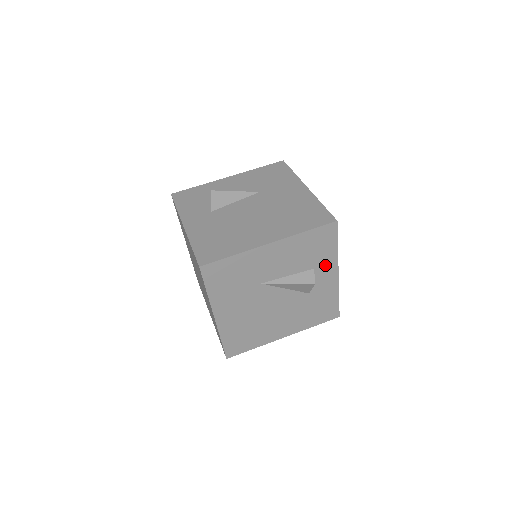
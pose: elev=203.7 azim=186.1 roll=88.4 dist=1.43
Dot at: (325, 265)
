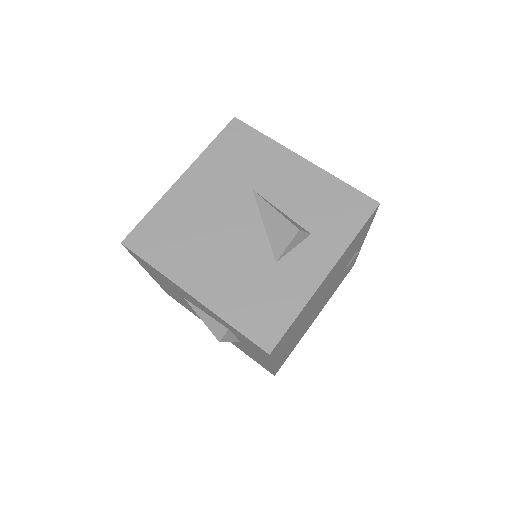
Dot at: (325, 244)
